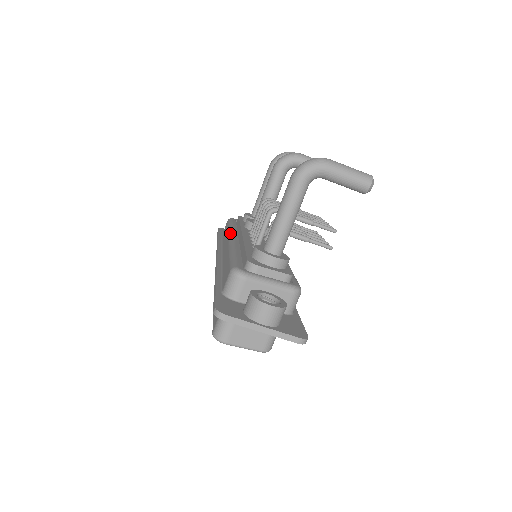
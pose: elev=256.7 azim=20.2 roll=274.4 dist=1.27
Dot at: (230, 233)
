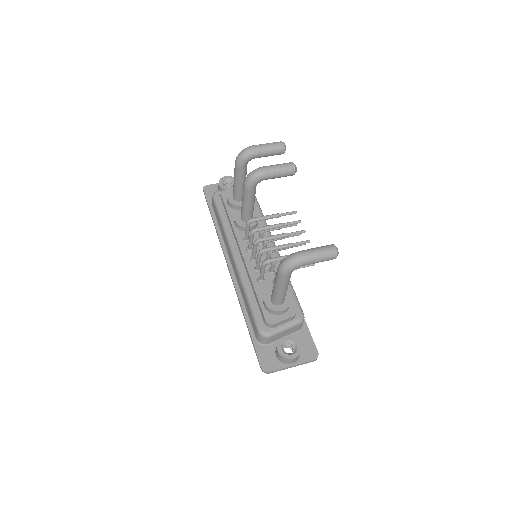
Dot at: (229, 244)
